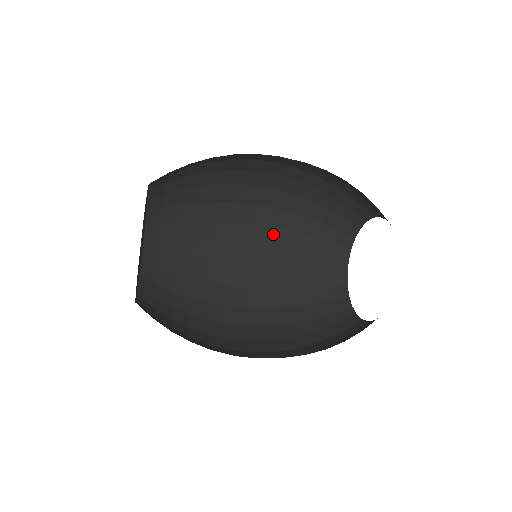
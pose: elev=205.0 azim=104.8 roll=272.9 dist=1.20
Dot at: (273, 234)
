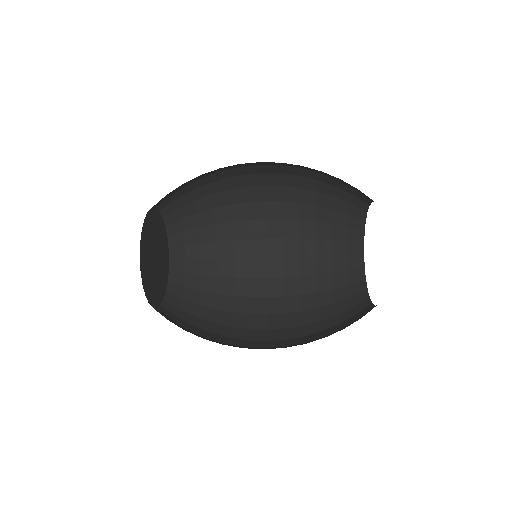
Dot at: (291, 244)
